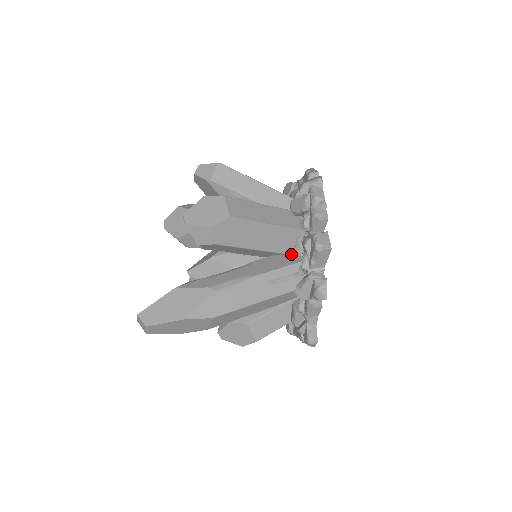
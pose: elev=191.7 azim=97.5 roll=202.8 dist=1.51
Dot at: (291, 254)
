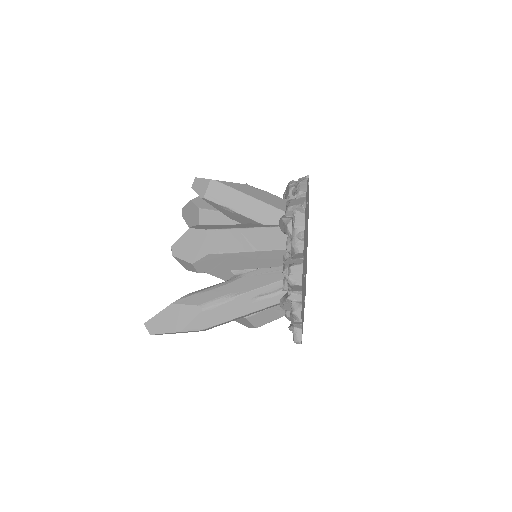
Dot at: (280, 267)
